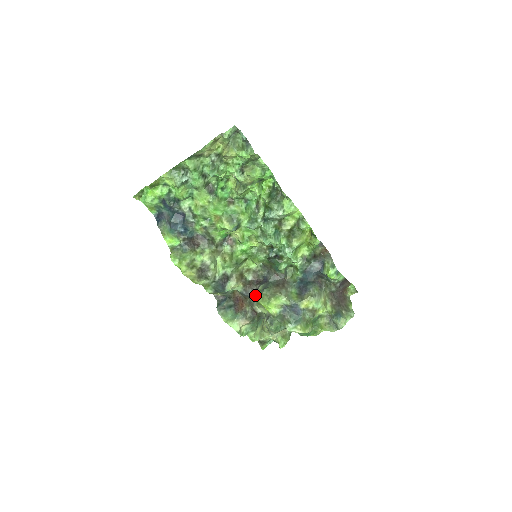
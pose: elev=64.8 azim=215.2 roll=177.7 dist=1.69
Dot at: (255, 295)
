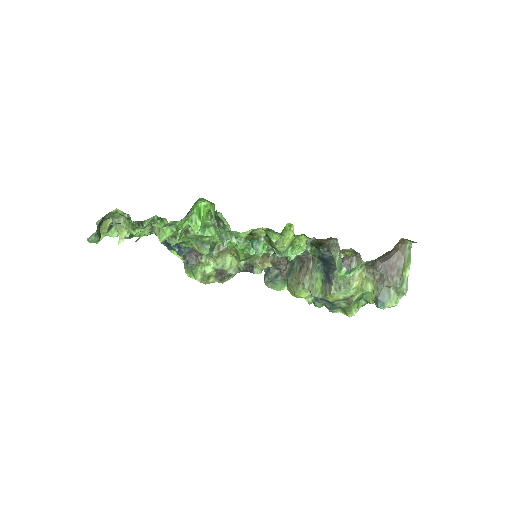
Dot at: occluded
